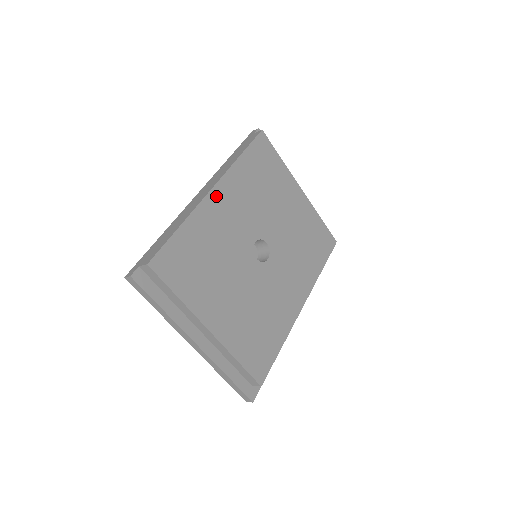
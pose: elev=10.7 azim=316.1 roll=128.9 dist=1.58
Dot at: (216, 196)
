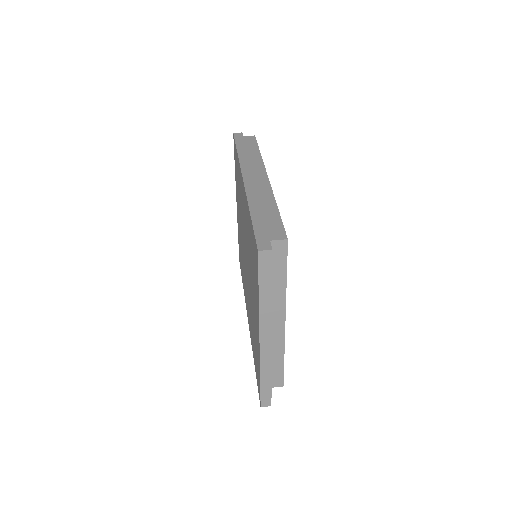
Dot at: occluded
